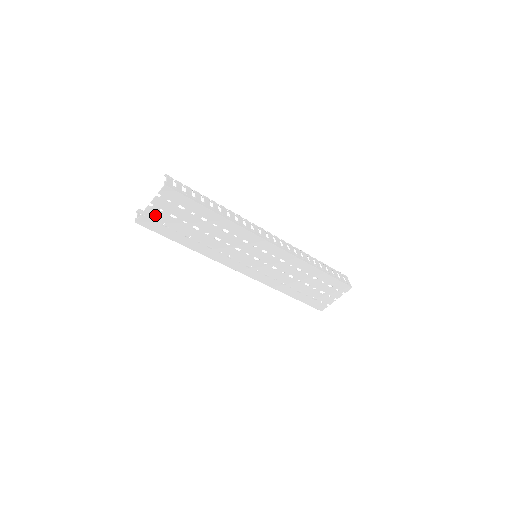
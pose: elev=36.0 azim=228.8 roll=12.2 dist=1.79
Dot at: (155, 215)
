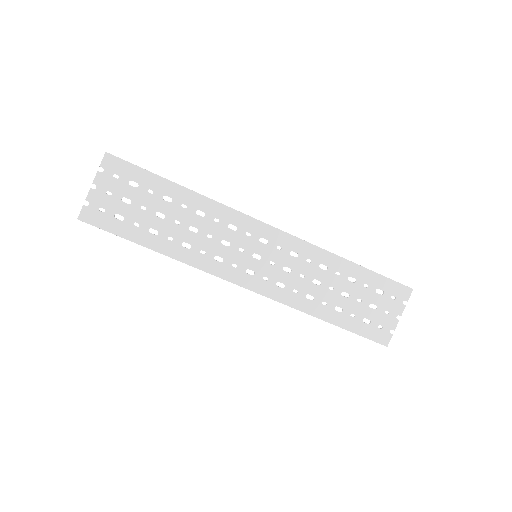
Dot at: (102, 202)
